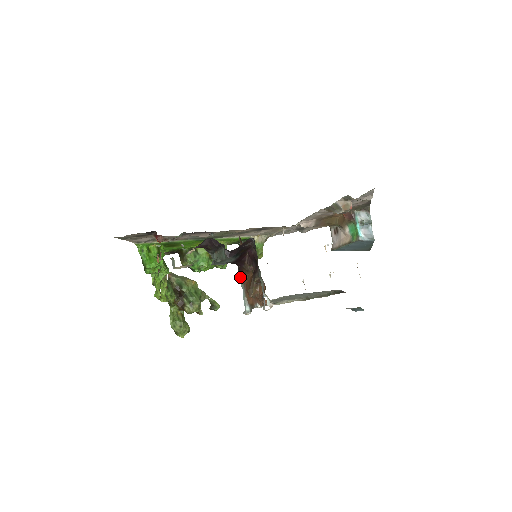
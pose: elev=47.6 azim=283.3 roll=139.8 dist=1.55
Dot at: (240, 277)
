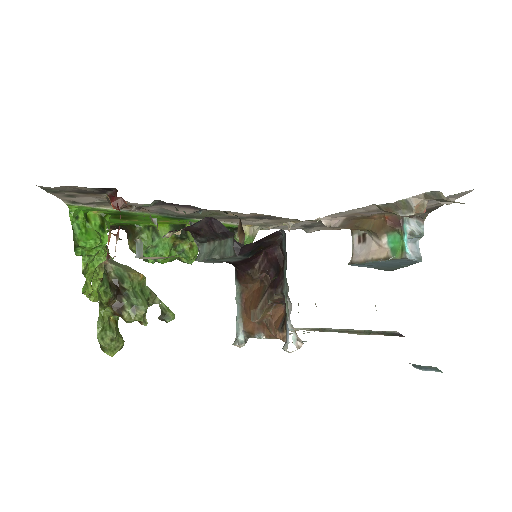
Dot at: (236, 286)
